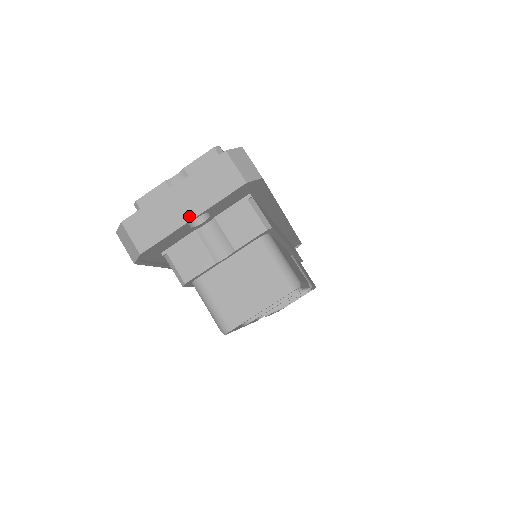
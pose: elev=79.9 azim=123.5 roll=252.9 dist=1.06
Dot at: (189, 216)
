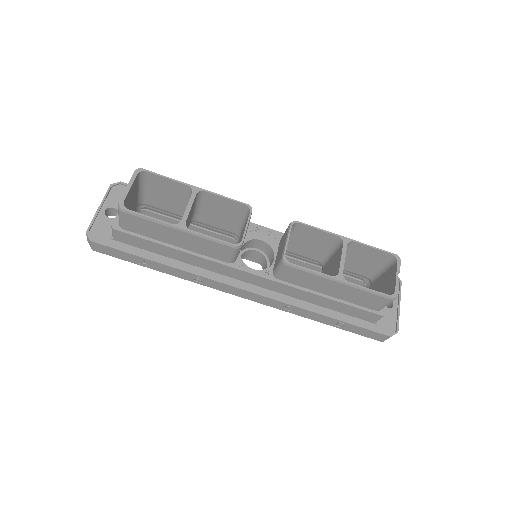
Dot at: (98, 209)
